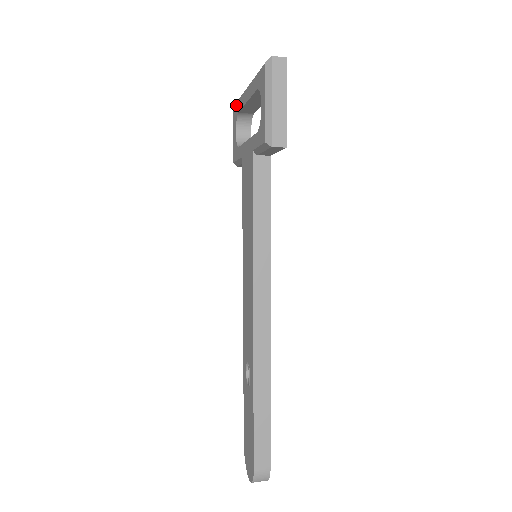
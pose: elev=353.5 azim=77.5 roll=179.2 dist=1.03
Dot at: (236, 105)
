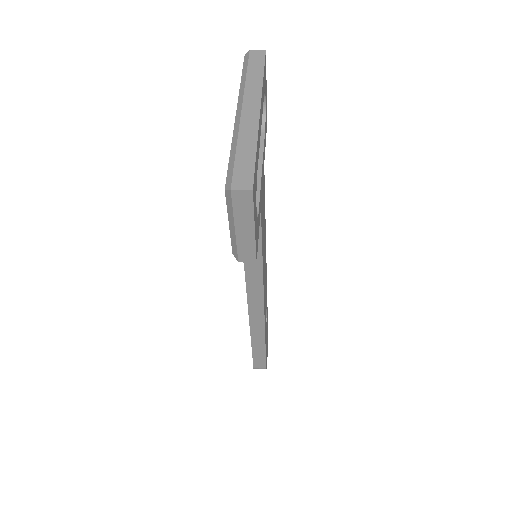
Dot at: (242, 73)
